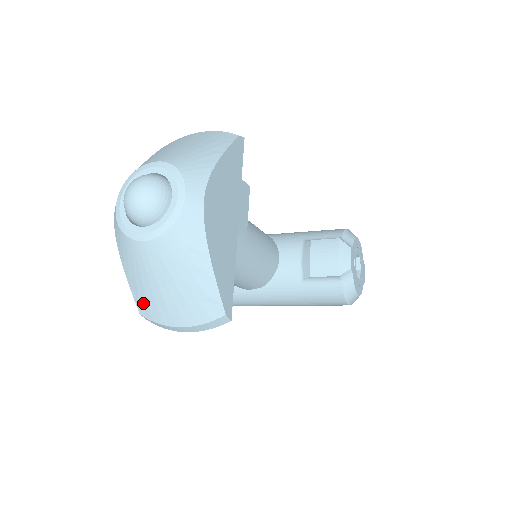
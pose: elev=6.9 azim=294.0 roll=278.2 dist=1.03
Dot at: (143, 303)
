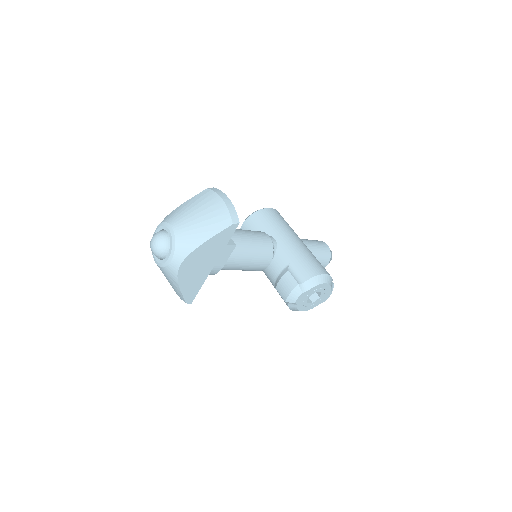
Dot at: occluded
